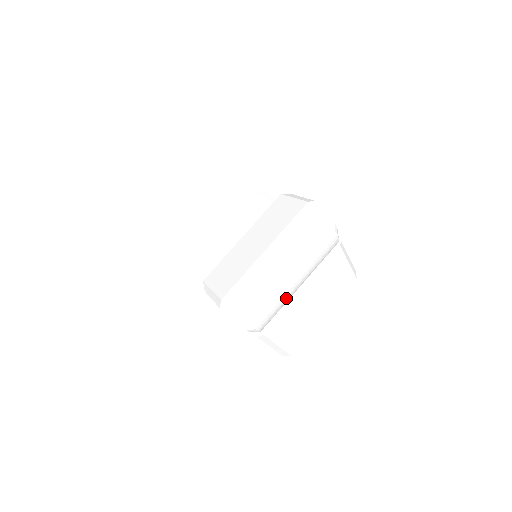
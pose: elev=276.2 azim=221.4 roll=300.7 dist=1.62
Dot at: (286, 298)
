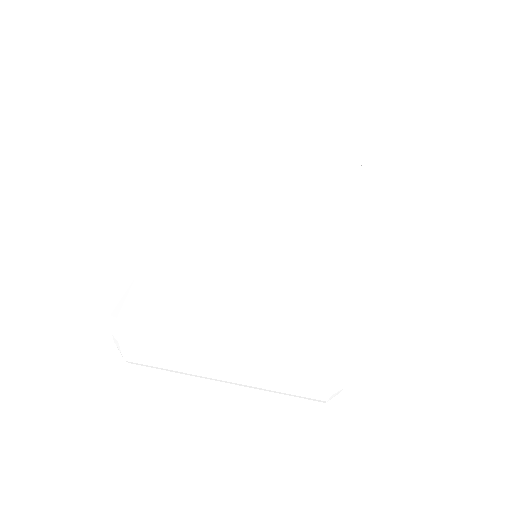
Dot at: occluded
